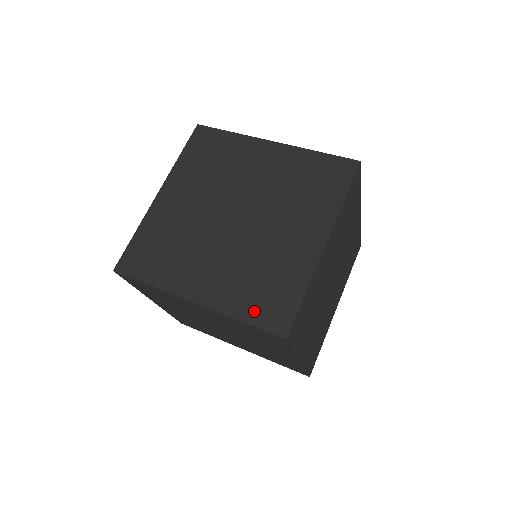
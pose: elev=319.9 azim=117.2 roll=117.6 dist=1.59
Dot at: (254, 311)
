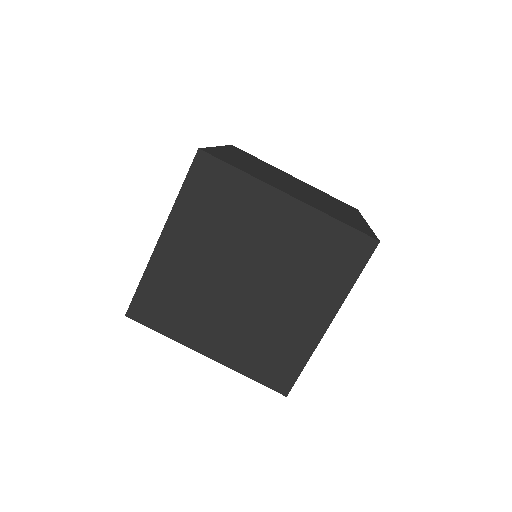
Dot at: (261, 372)
